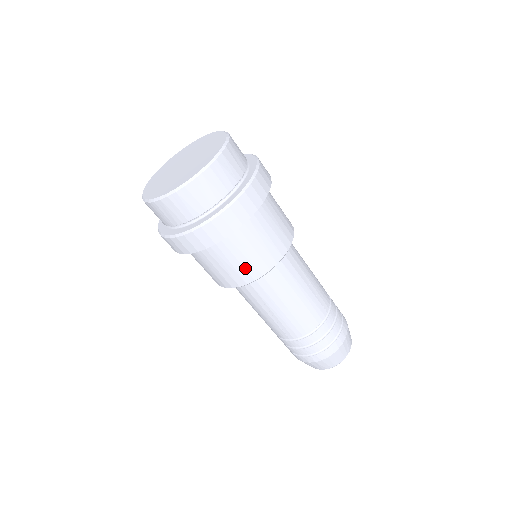
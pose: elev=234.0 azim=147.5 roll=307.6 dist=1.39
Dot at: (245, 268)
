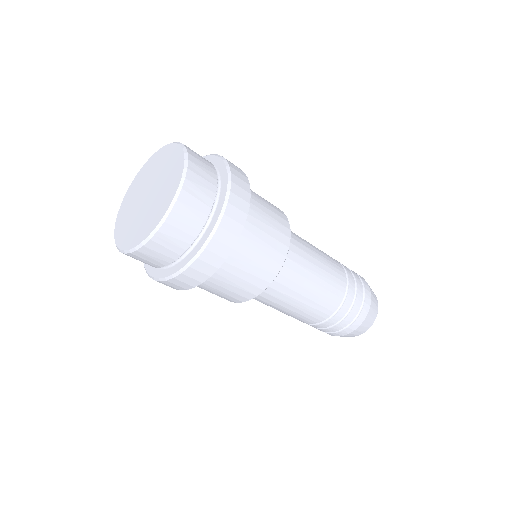
Dot at: (236, 293)
